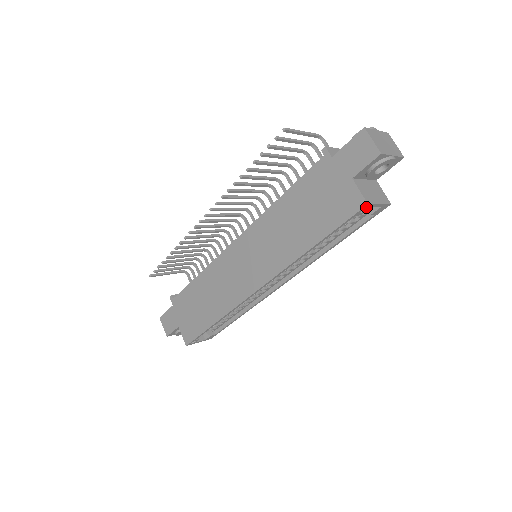
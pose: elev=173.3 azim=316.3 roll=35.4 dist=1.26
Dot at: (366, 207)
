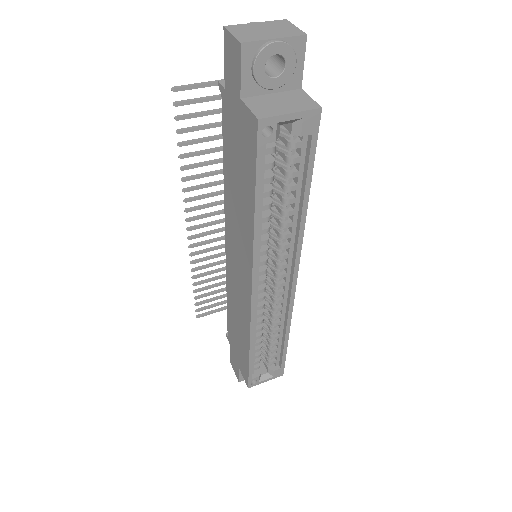
Dot at: (264, 125)
